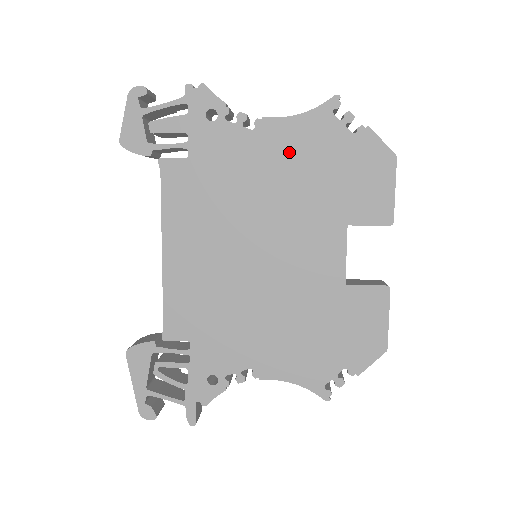
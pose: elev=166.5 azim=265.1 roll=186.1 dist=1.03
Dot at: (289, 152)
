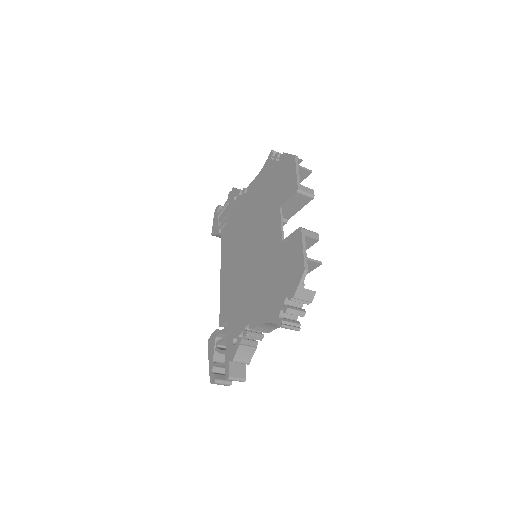
Dot at: (258, 191)
